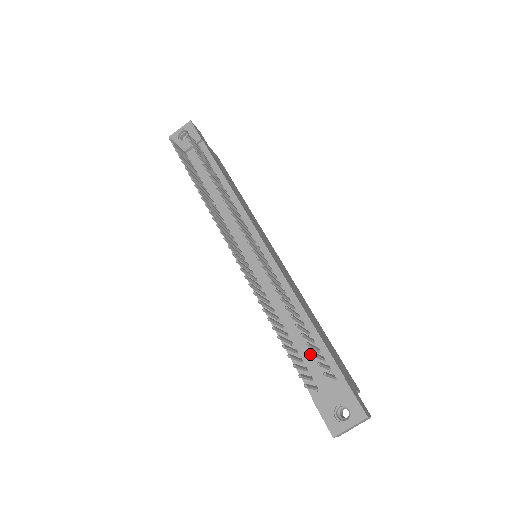
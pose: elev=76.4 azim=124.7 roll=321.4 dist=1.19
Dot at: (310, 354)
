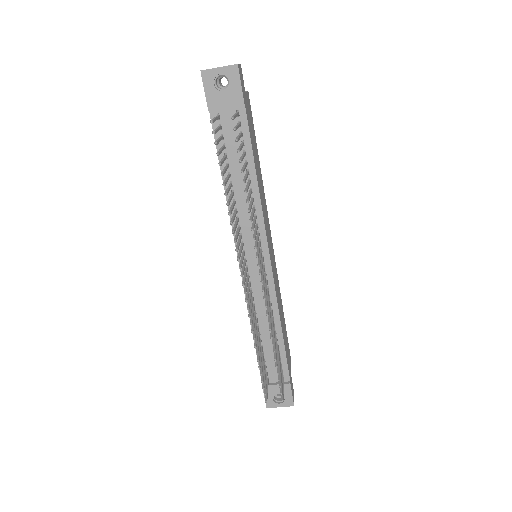
Dot at: (273, 358)
